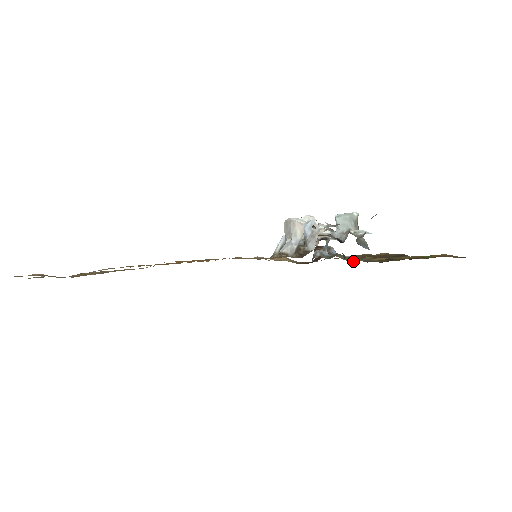
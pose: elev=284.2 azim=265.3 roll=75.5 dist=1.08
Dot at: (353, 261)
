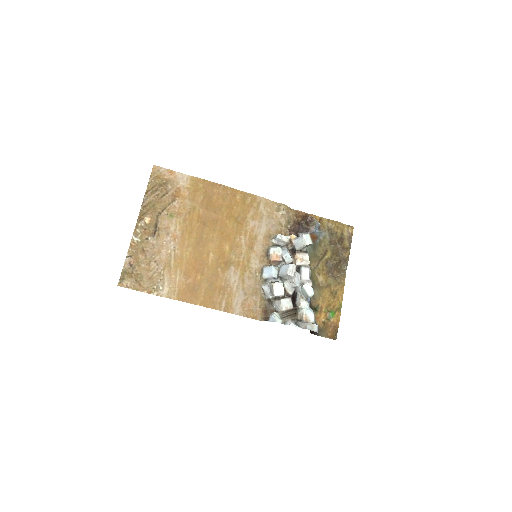
Dot at: (312, 266)
